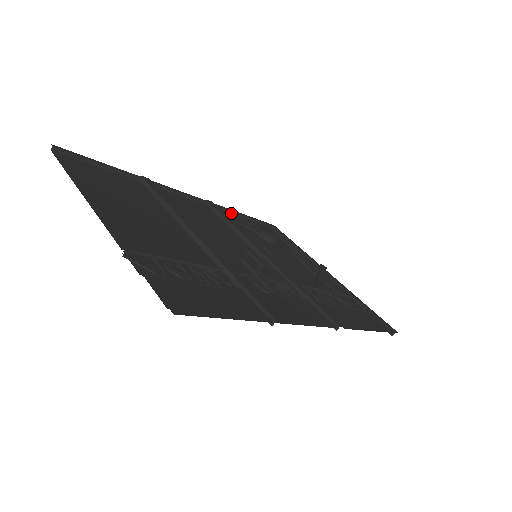
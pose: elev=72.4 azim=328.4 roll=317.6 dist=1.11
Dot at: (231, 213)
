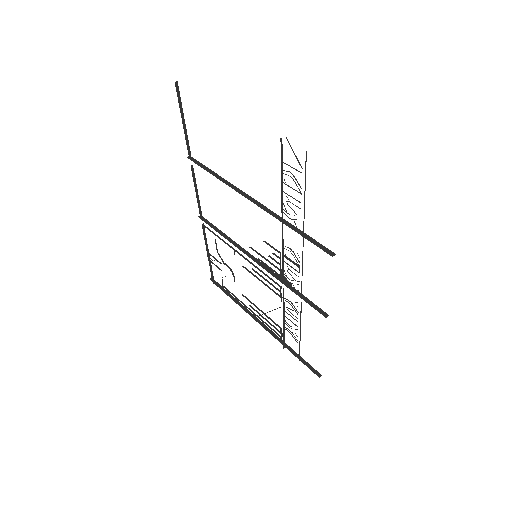
Dot at: (205, 241)
